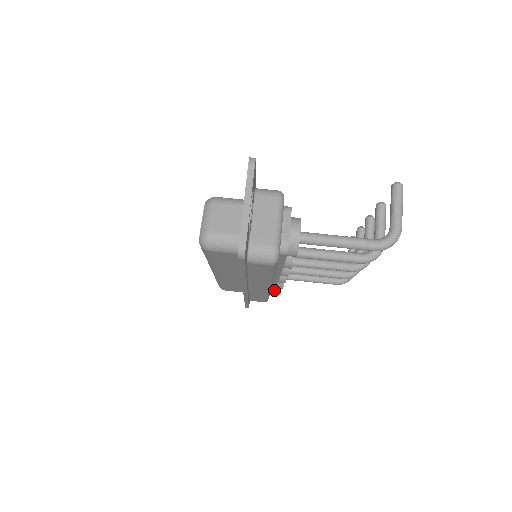
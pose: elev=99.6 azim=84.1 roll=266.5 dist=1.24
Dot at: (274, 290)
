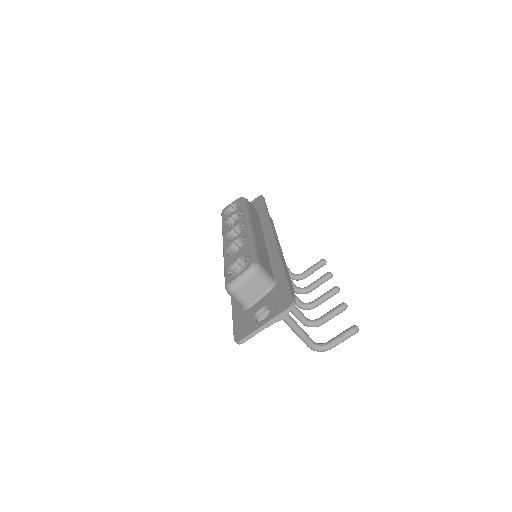
Dot at: occluded
